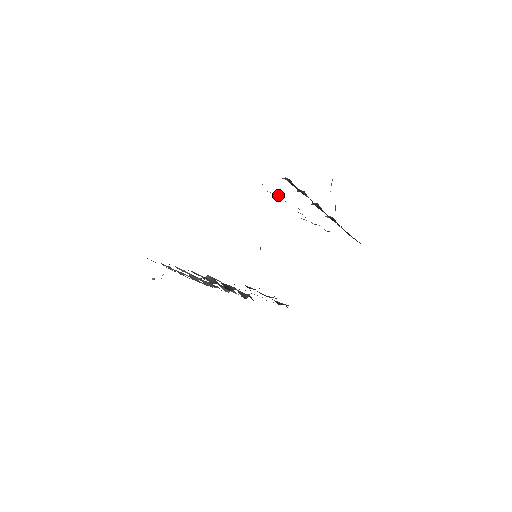
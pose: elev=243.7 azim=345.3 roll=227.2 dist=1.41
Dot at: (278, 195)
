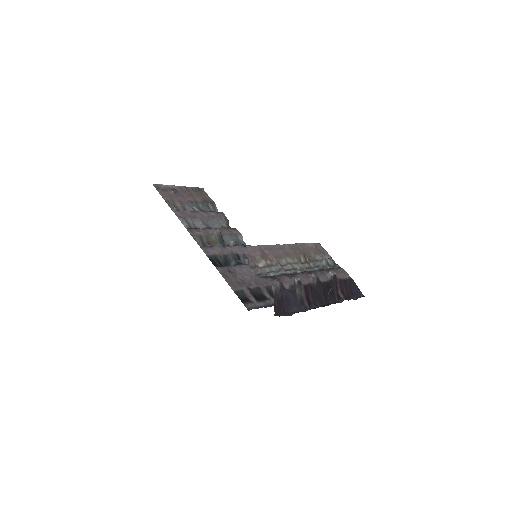
Dot at: (275, 260)
